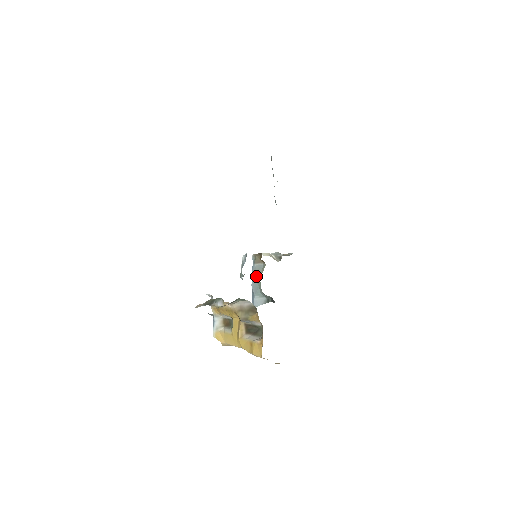
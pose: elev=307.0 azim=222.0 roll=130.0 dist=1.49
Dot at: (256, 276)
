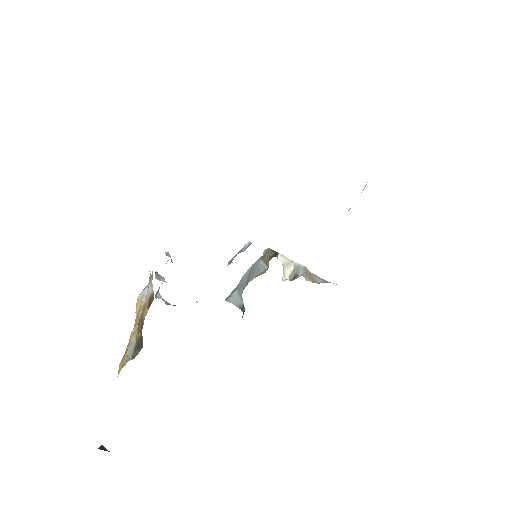
Dot at: (251, 273)
